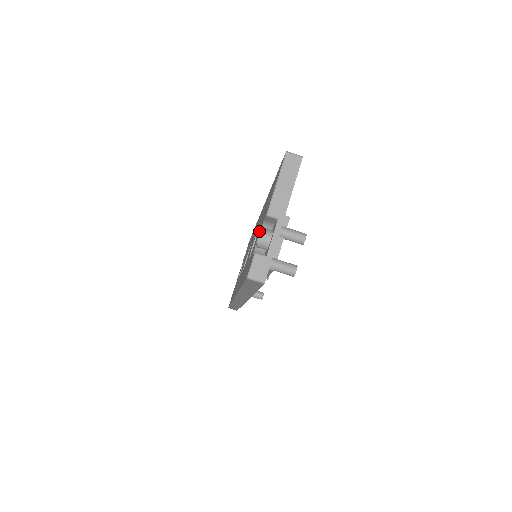
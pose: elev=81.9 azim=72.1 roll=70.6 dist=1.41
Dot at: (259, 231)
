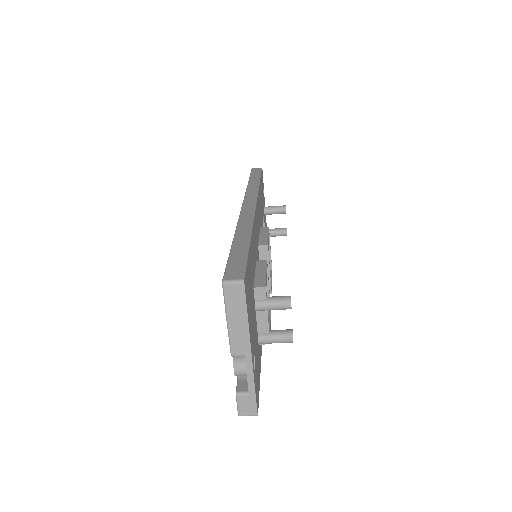
Dot at: occluded
